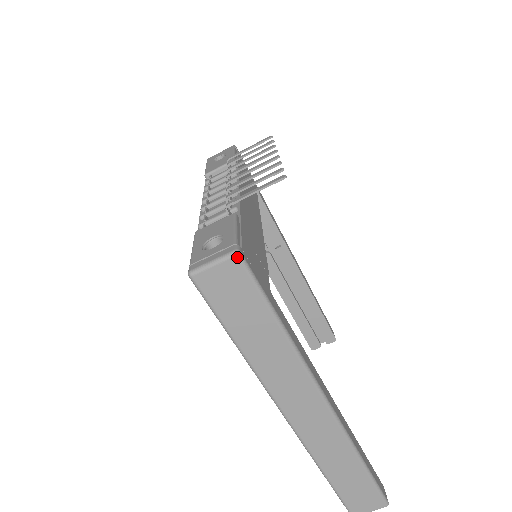
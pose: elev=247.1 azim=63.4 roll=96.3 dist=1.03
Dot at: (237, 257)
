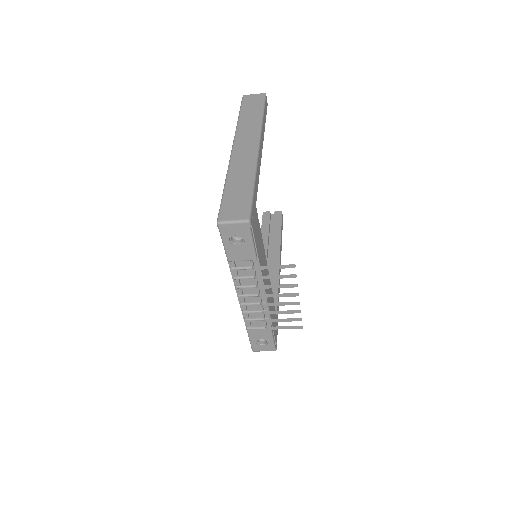
Dot at: (275, 350)
